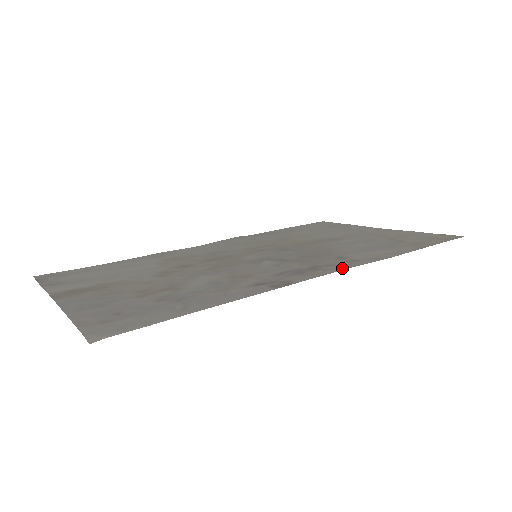
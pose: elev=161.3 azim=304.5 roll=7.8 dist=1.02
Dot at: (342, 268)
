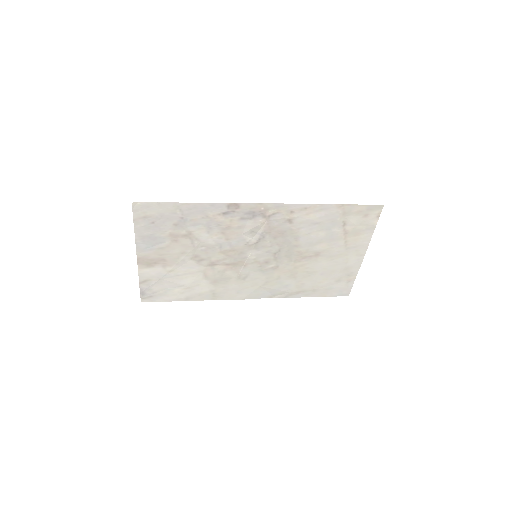
Dot at: (275, 205)
